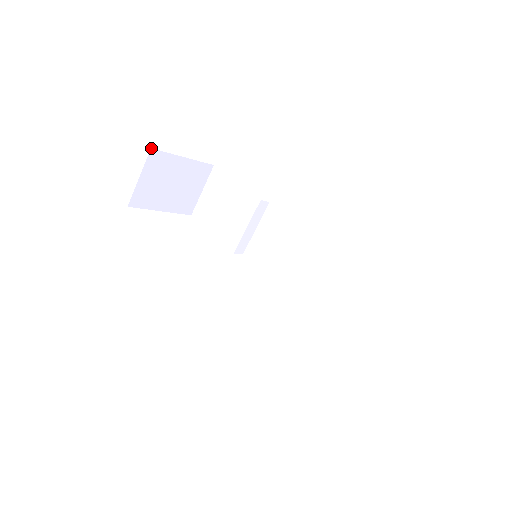
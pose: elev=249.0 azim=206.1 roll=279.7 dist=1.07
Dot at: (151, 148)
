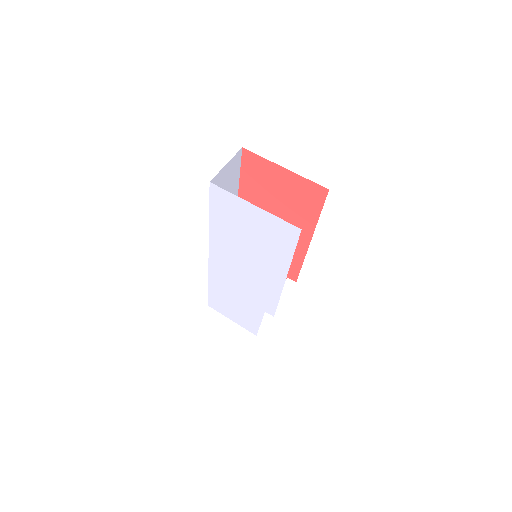
Dot at: occluded
